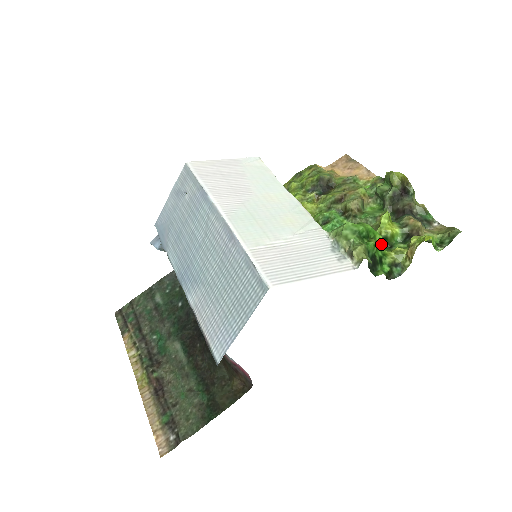
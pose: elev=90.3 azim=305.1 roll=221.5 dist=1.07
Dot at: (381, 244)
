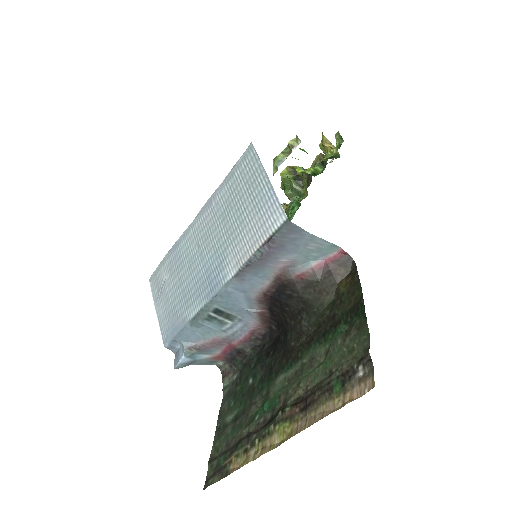
Dot at: occluded
